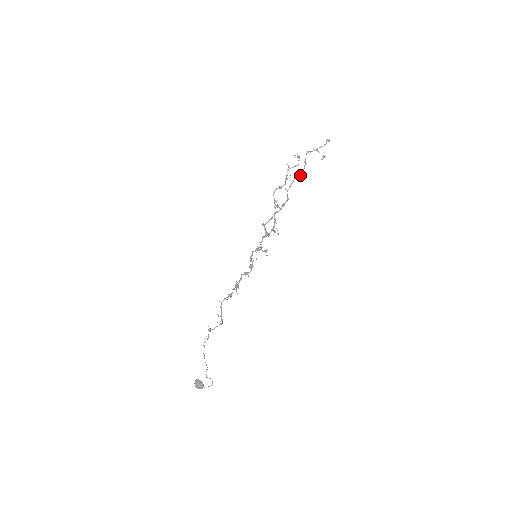
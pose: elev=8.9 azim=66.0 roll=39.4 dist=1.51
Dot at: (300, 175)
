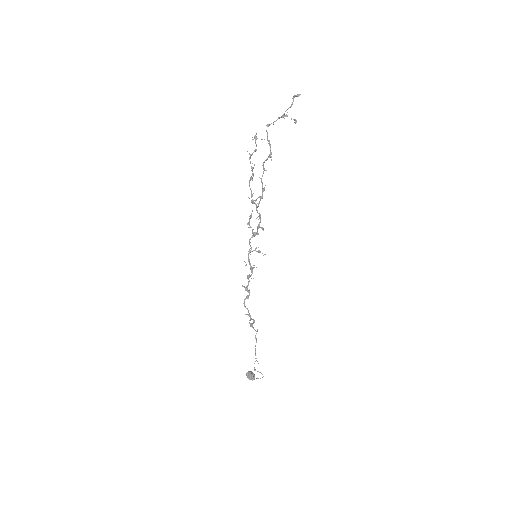
Dot at: (268, 157)
